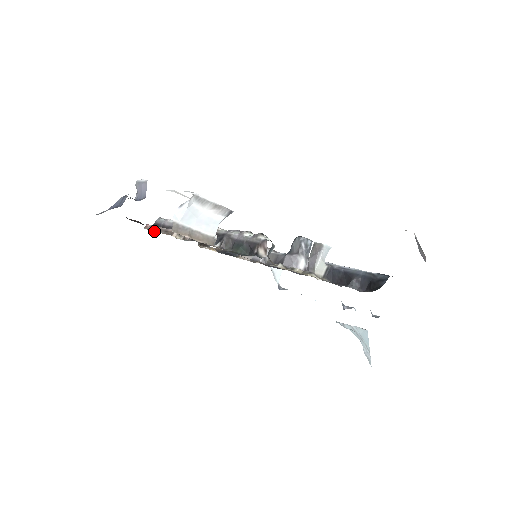
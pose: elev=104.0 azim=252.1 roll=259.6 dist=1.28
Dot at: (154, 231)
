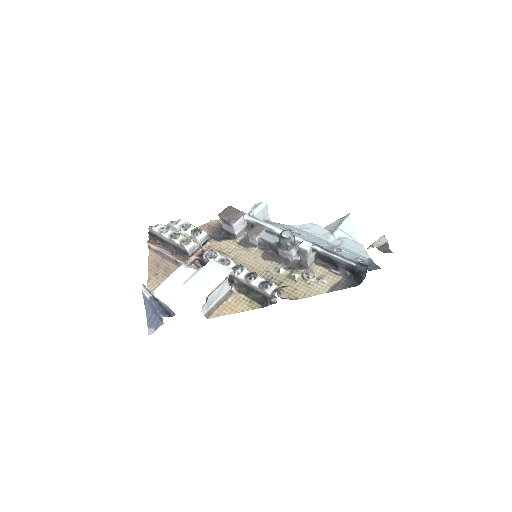
Dot at: (165, 262)
